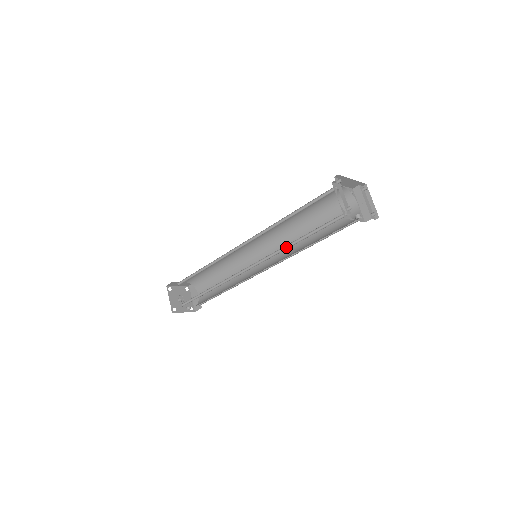
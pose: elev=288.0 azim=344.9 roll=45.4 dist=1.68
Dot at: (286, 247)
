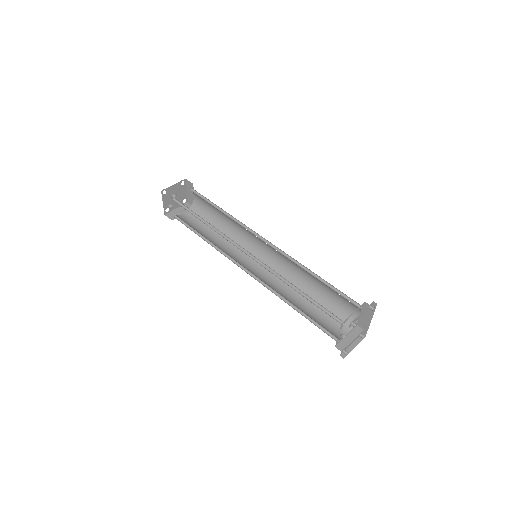
Dot at: (284, 280)
